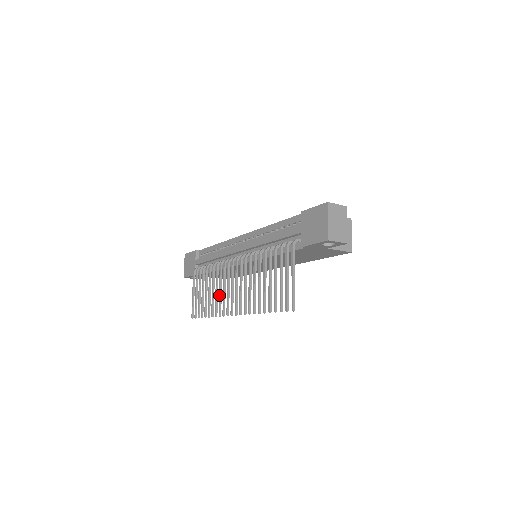
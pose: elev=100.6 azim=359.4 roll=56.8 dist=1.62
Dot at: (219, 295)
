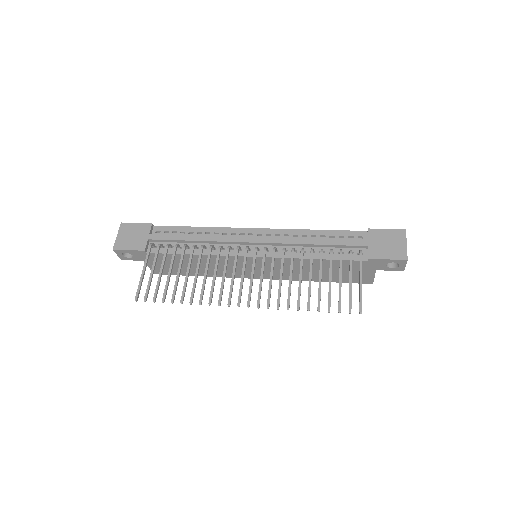
Dot at: (213, 280)
